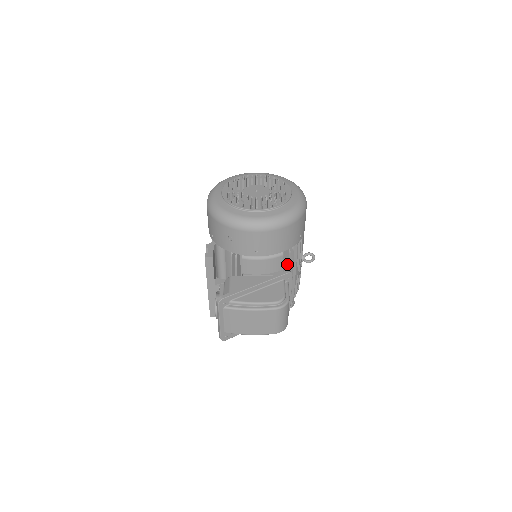
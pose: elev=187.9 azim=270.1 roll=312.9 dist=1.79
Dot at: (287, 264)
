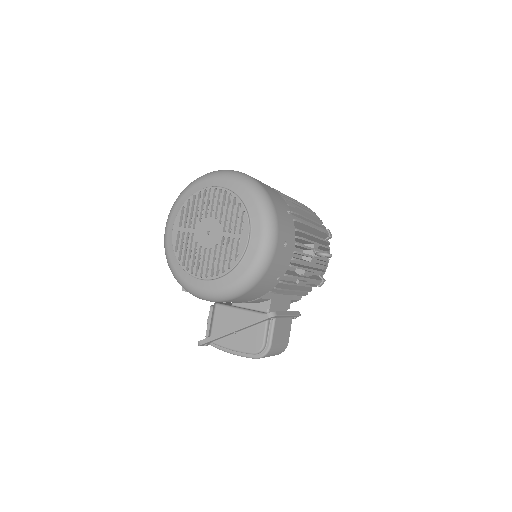
Dot at: (277, 291)
